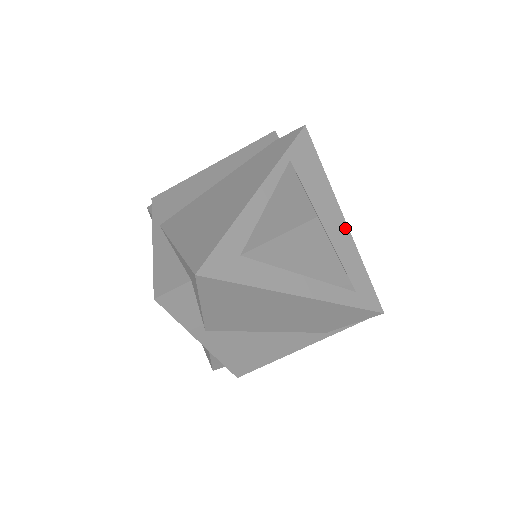
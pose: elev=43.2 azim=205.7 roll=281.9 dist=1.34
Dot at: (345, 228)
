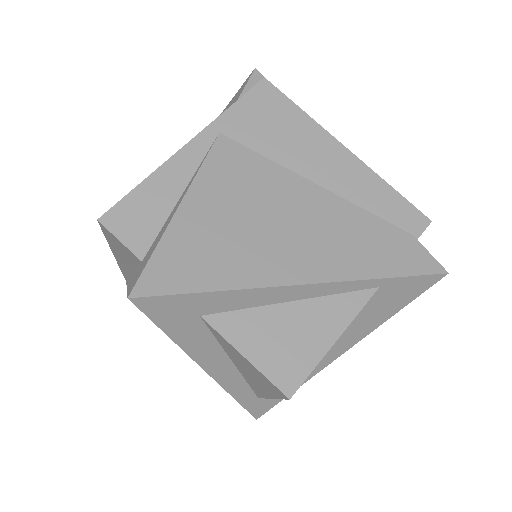
Dot at: (328, 362)
